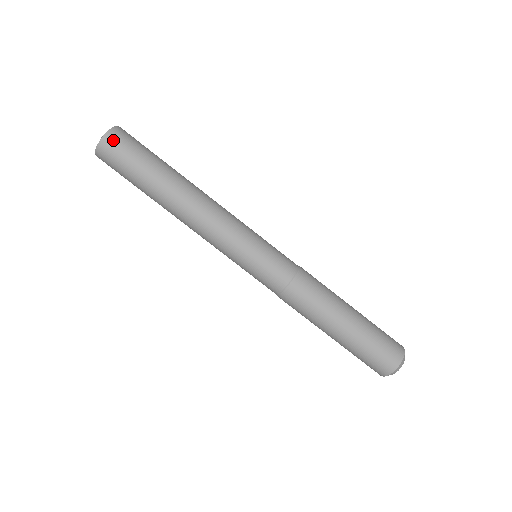
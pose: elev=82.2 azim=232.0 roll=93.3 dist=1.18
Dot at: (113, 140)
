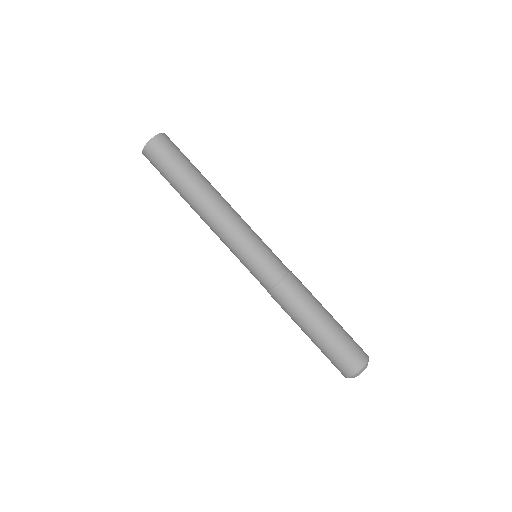
Dot at: (158, 143)
